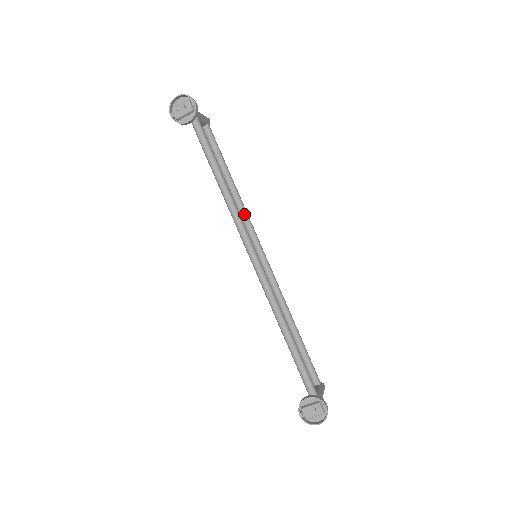
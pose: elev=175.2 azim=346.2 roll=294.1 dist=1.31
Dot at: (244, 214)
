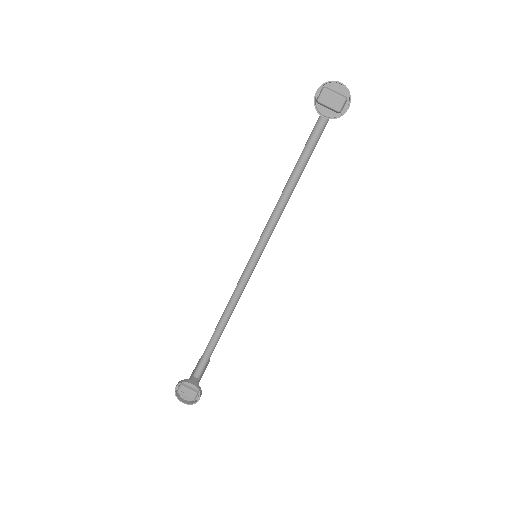
Dot at: occluded
